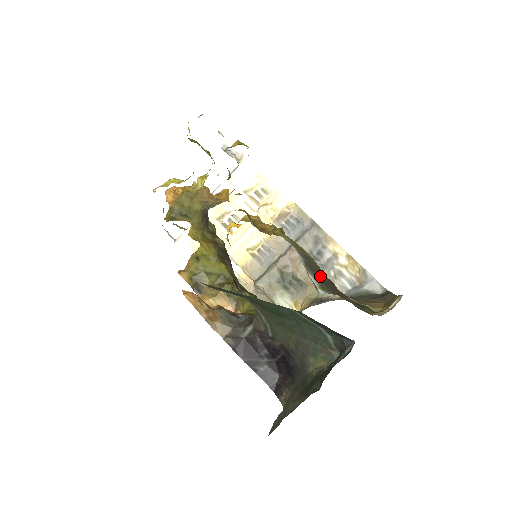
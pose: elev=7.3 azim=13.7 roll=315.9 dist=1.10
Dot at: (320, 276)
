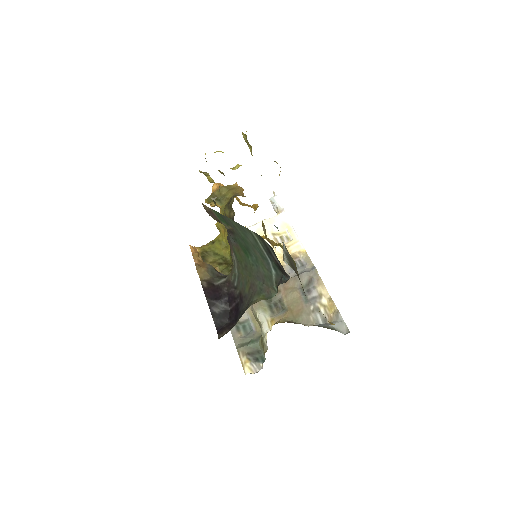
Dot at: (293, 268)
